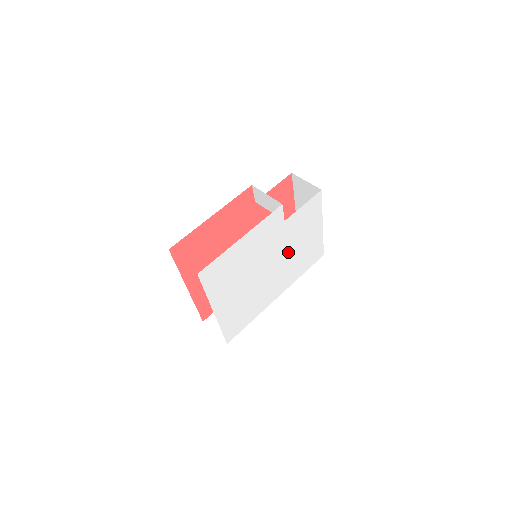
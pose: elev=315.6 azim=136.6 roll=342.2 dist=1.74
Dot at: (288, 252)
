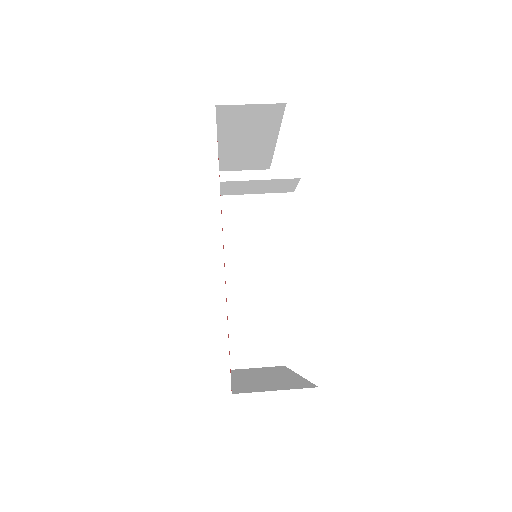
Dot at: occluded
